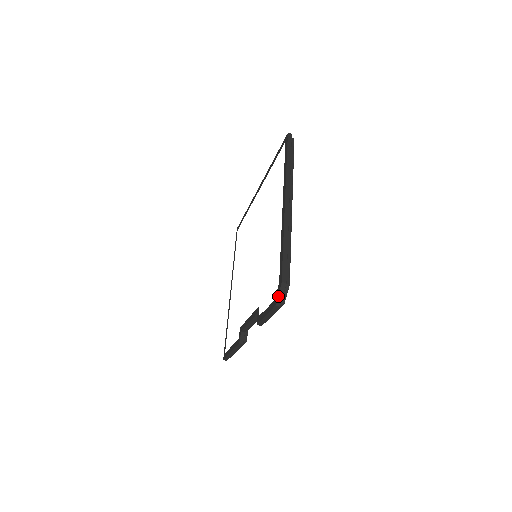
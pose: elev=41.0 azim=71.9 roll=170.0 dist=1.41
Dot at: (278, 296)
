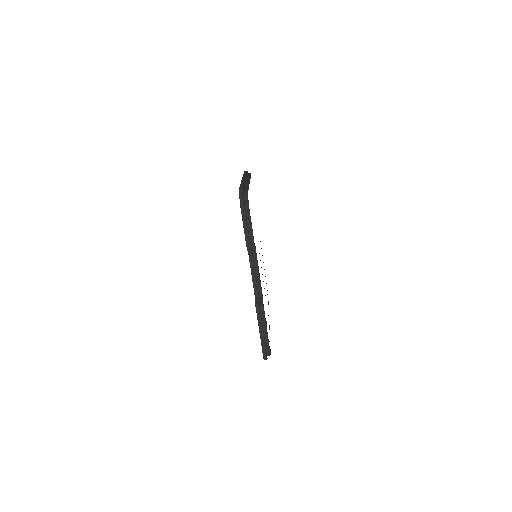
Dot at: (239, 198)
